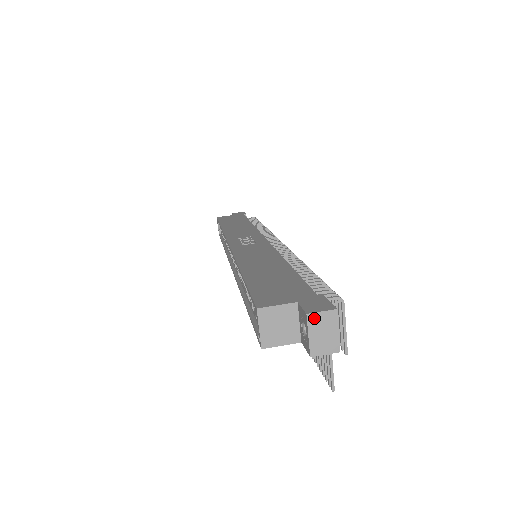
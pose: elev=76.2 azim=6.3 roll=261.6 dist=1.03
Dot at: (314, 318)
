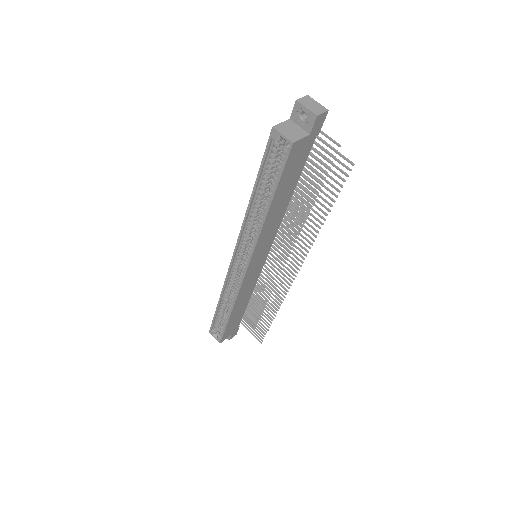
Dot at: (301, 101)
